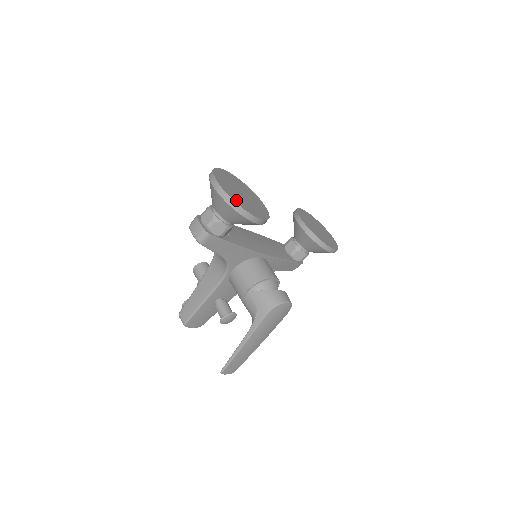
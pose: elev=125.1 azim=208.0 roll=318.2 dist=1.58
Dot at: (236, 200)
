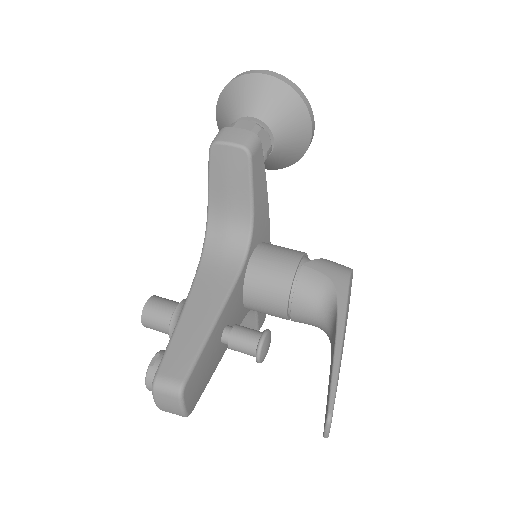
Dot at: occluded
